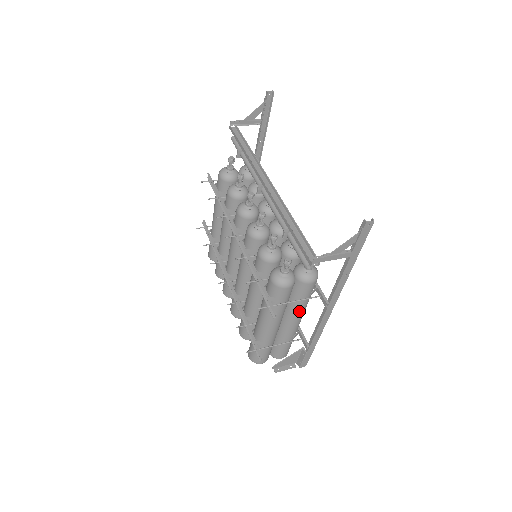
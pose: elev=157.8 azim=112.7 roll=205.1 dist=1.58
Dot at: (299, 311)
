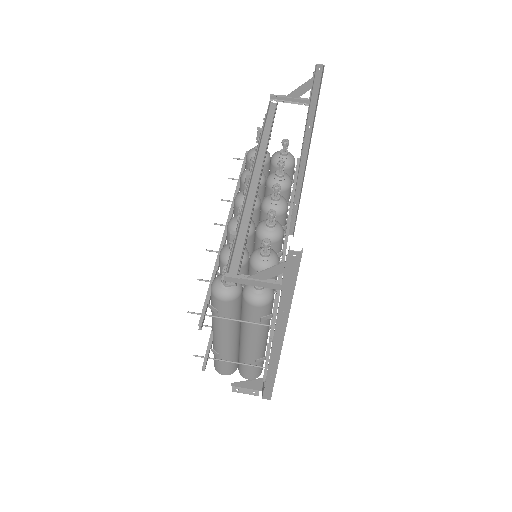
Dot at: (251, 334)
